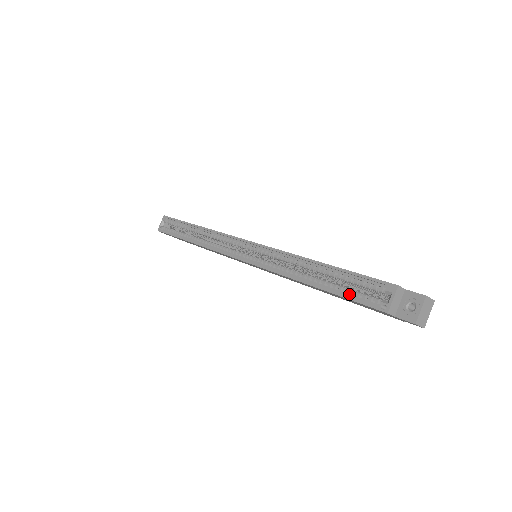
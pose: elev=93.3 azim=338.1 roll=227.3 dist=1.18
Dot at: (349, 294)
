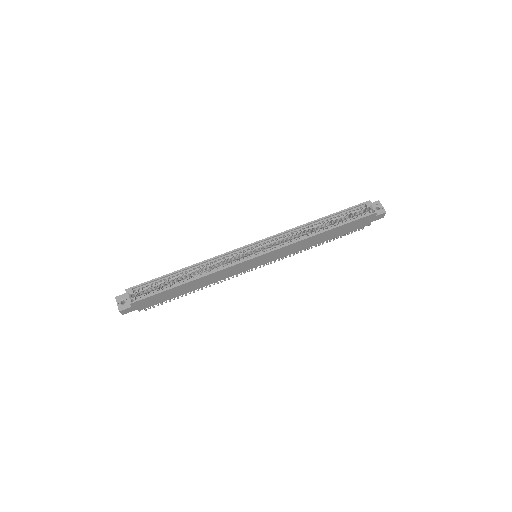
Dot at: (351, 220)
